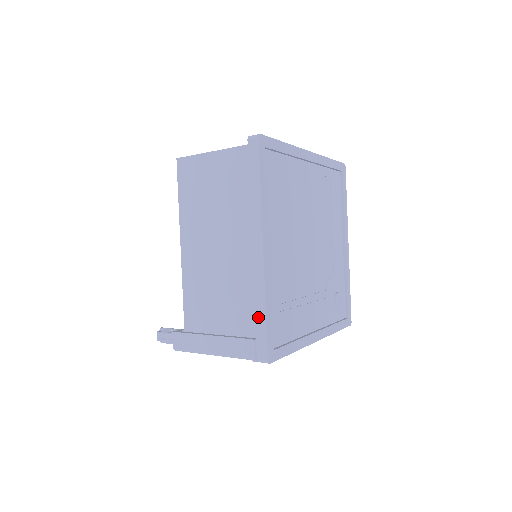
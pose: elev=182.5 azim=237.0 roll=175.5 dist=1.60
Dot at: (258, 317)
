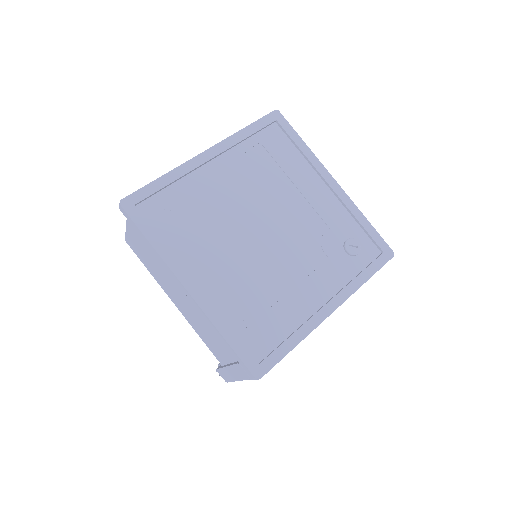
Dot at: (226, 345)
